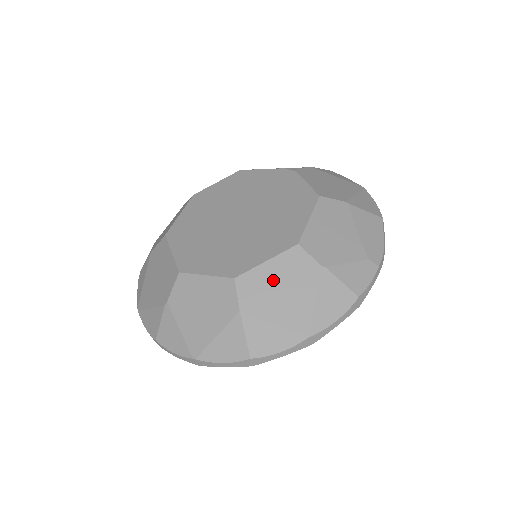
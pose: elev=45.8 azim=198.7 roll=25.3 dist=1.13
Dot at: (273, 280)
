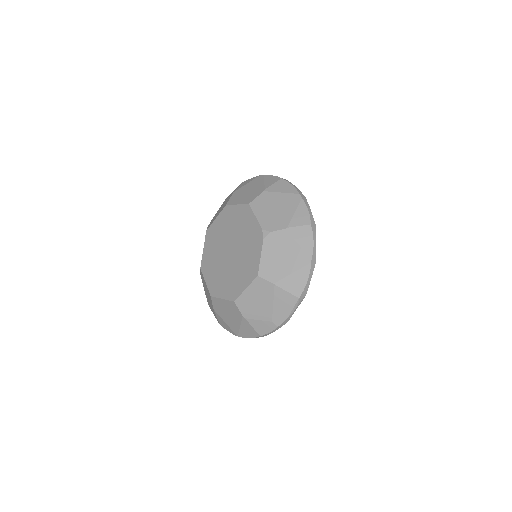
Dot at: (225, 308)
